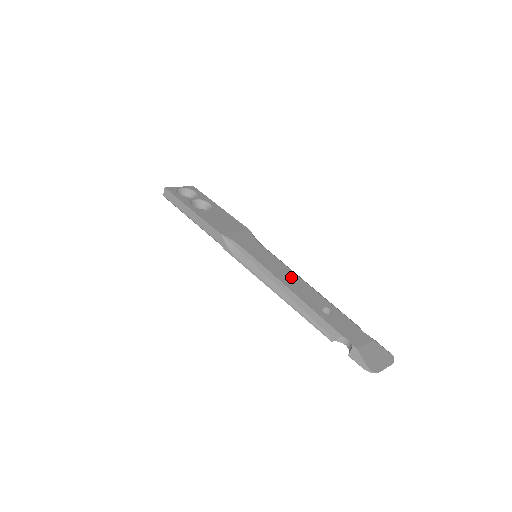
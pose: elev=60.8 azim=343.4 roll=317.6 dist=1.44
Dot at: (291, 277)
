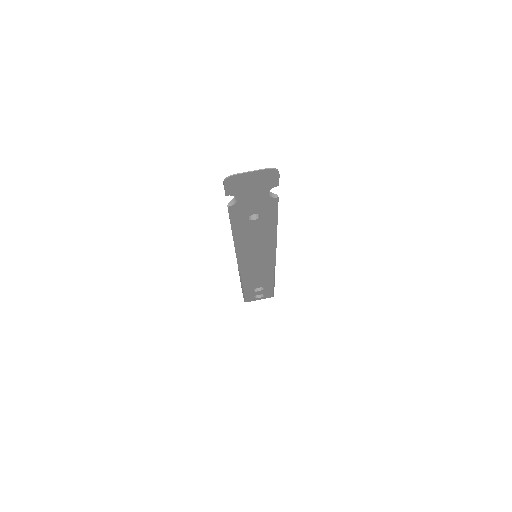
Dot at: occluded
